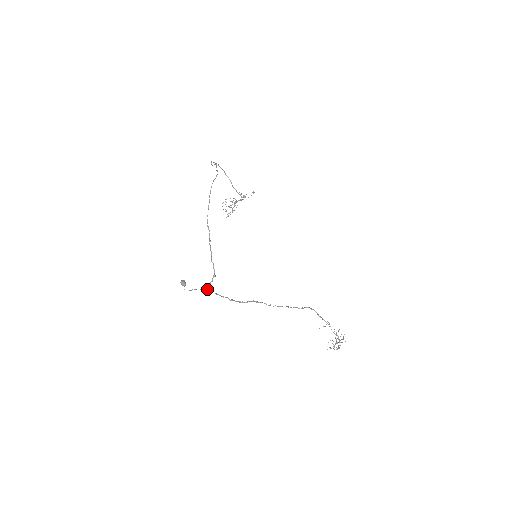
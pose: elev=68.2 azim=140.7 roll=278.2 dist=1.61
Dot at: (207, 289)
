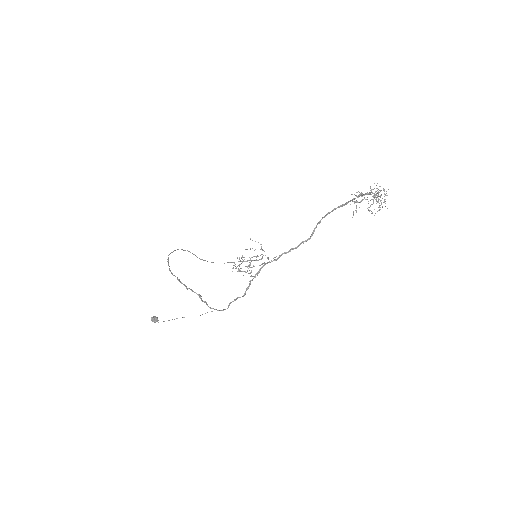
Dot at: occluded
